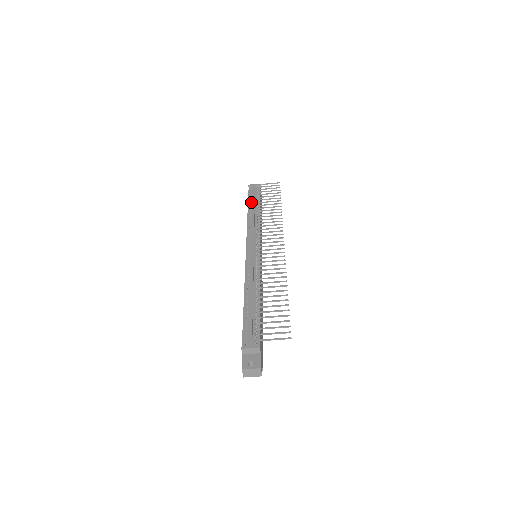
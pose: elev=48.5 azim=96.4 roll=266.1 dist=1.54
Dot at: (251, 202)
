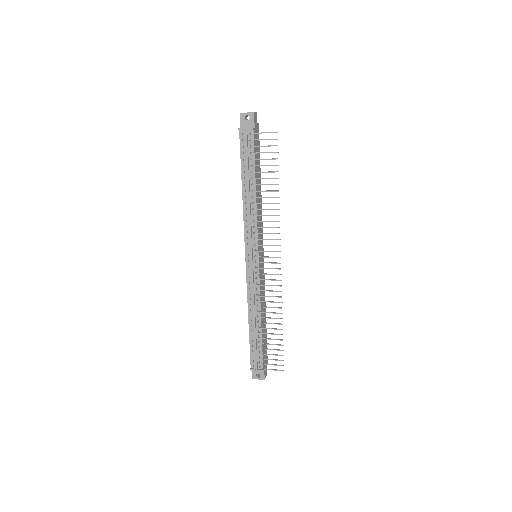
Dot at: (244, 168)
